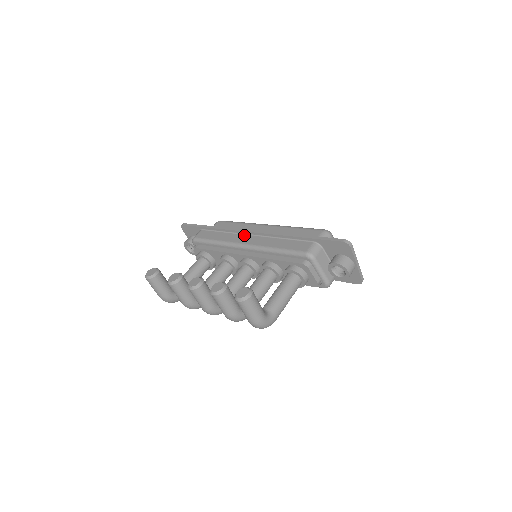
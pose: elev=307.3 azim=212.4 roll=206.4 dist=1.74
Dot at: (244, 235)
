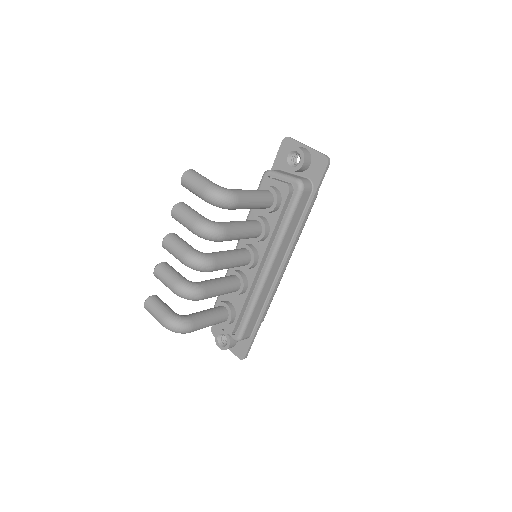
Dot at: occluded
